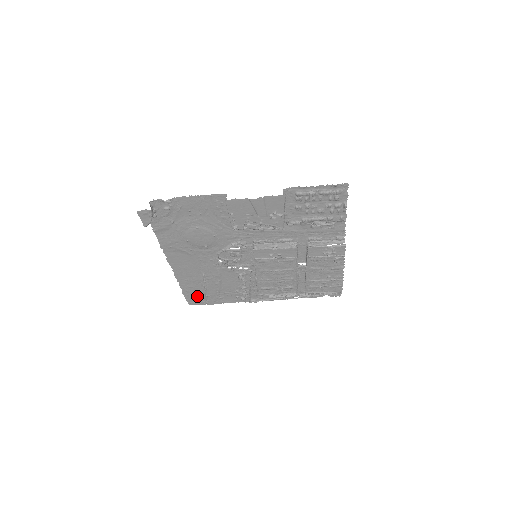
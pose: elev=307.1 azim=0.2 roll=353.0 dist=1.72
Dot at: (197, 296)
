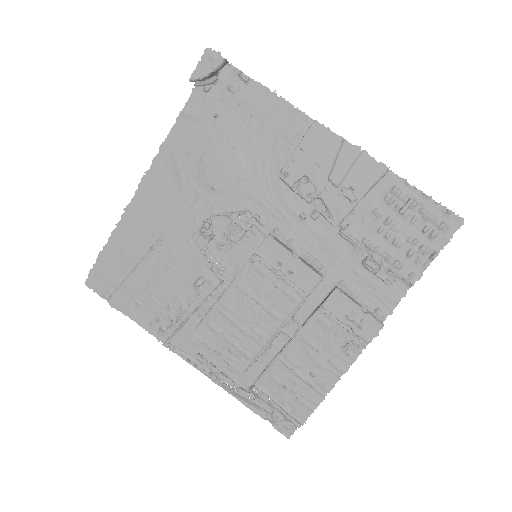
Dot at: (112, 274)
